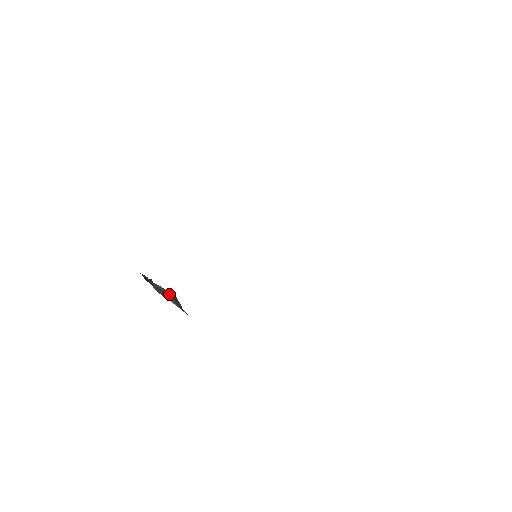
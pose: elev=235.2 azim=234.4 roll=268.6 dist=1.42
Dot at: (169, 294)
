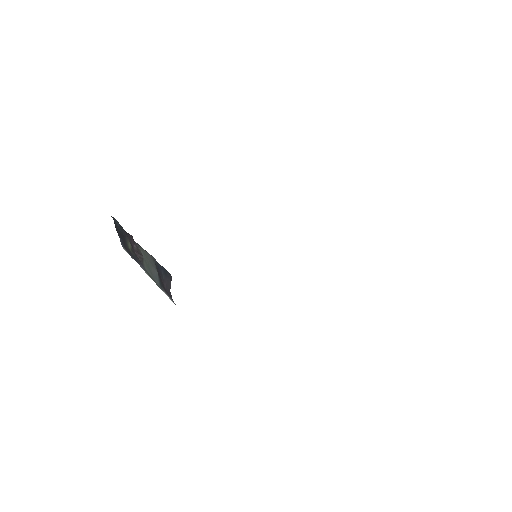
Dot at: (158, 266)
